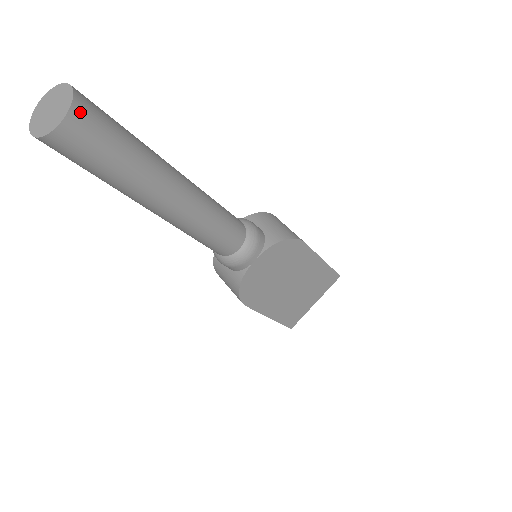
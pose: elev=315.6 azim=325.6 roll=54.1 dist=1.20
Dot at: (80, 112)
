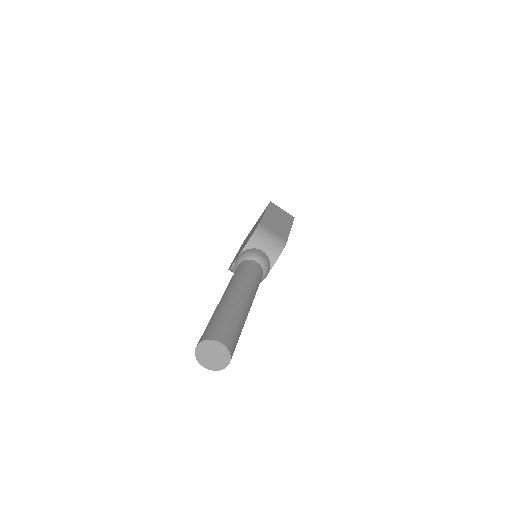
Dot at: (232, 352)
